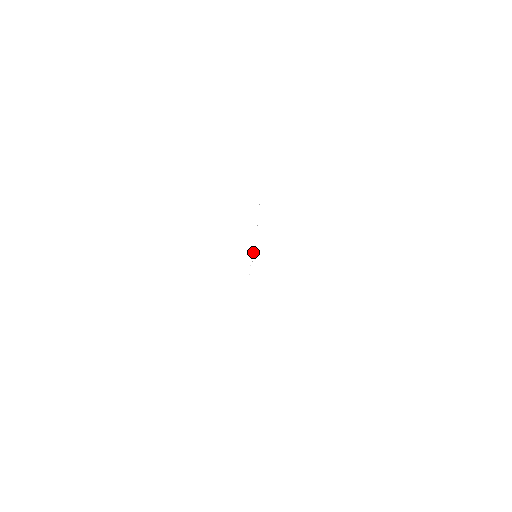
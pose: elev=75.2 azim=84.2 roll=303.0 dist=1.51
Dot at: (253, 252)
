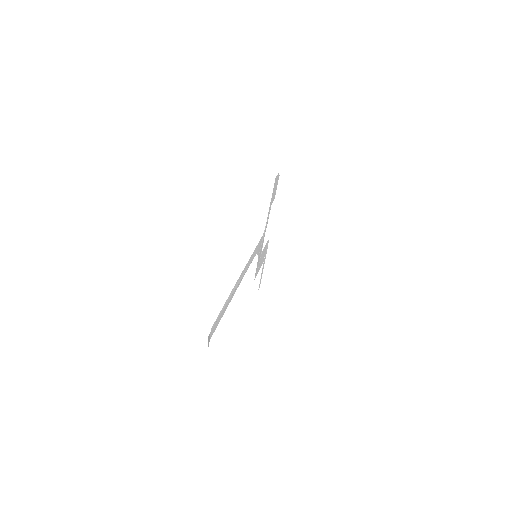
Dot at: (261, 253)
